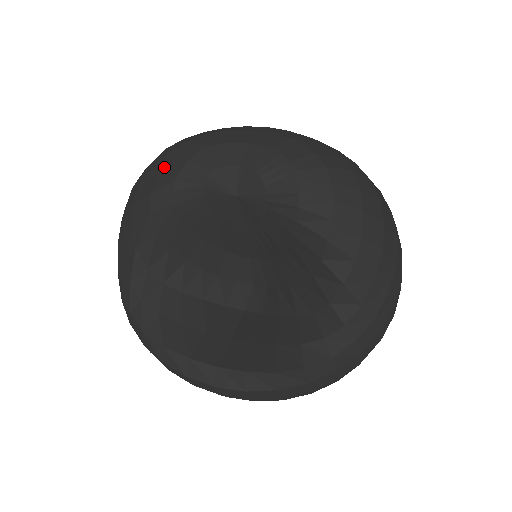
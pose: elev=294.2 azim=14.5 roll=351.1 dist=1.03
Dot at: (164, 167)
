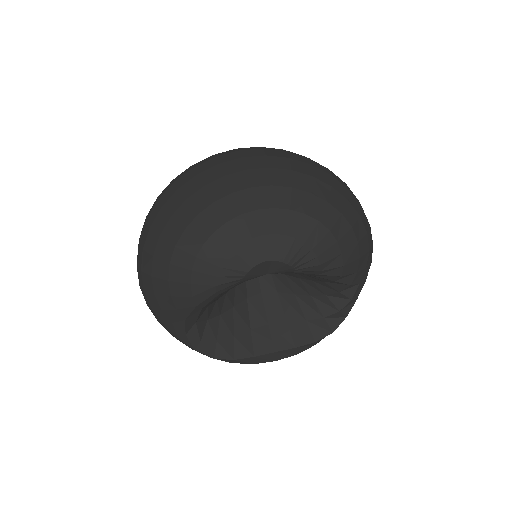
Dot at: (195, 275)
